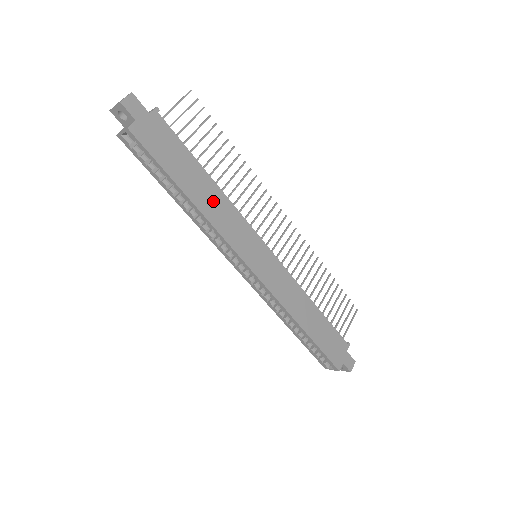
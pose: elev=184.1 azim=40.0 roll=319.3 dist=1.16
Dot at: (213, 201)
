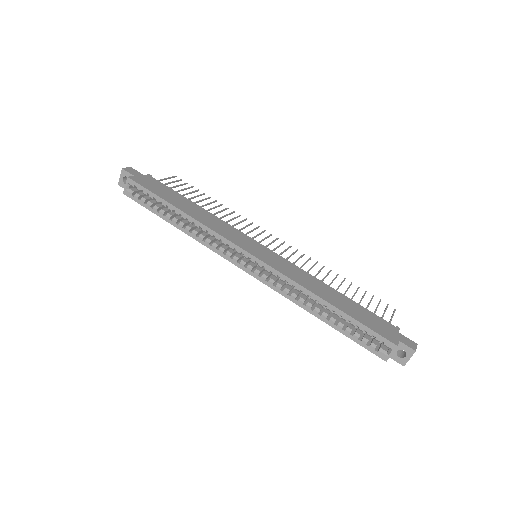
Dot at: (202, 215)
